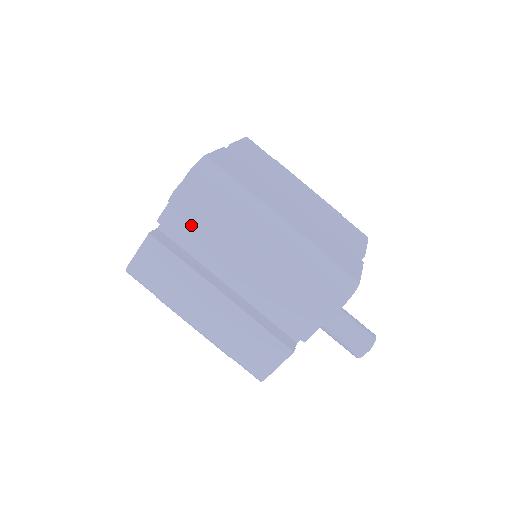
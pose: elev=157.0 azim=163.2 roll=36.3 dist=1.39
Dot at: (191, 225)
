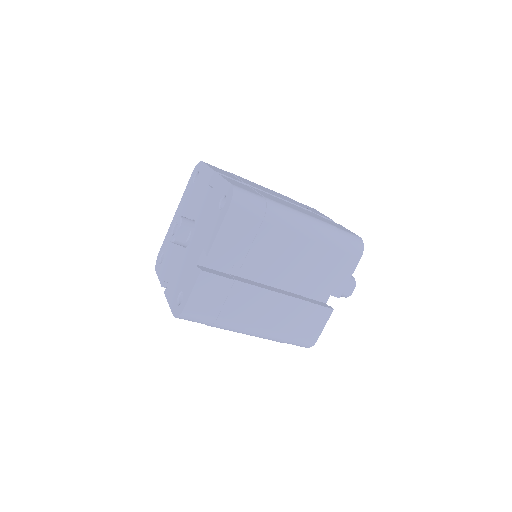
Dot at: (239, 247)
